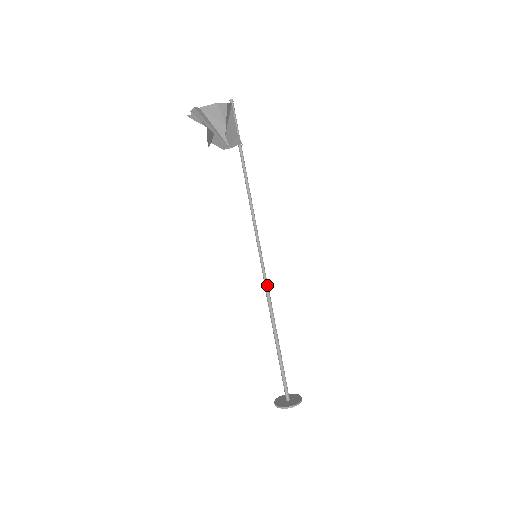
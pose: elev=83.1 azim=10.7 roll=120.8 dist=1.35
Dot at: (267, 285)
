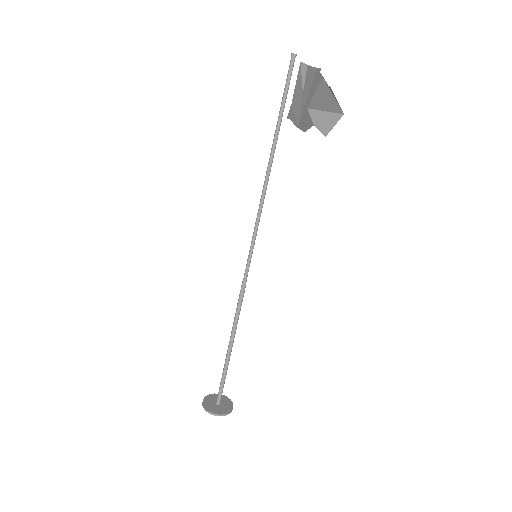
Dot at: occluded
